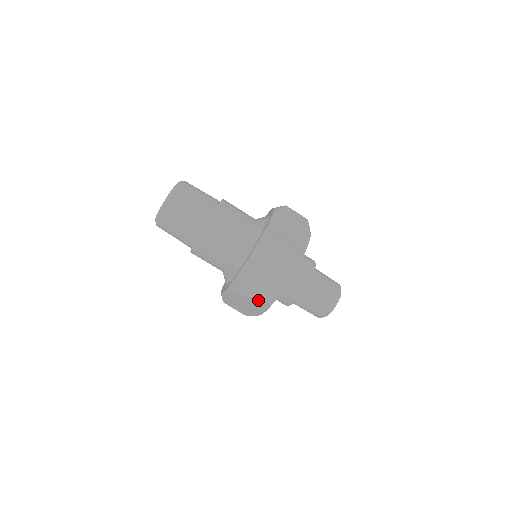
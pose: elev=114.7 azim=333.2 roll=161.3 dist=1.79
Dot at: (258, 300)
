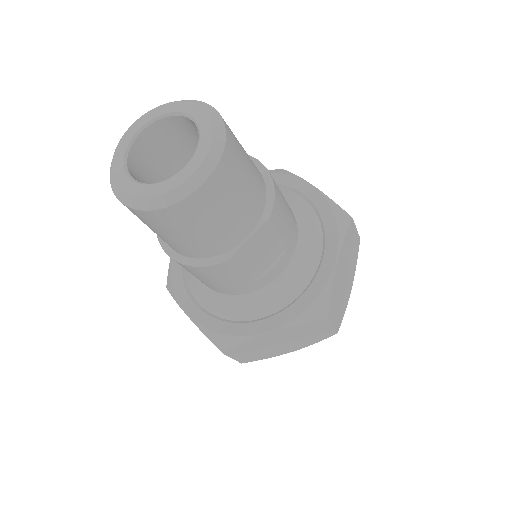
Dot at: (242, 360)
